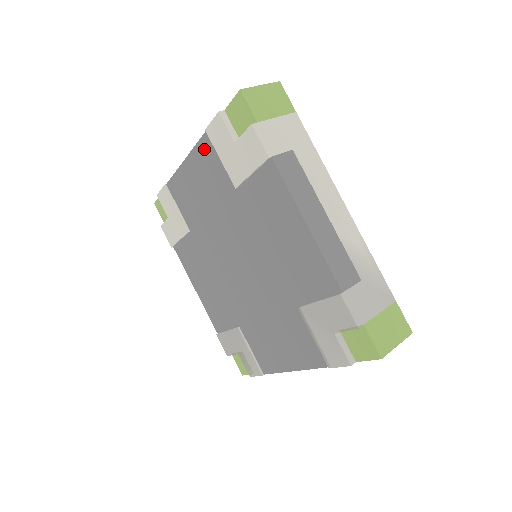
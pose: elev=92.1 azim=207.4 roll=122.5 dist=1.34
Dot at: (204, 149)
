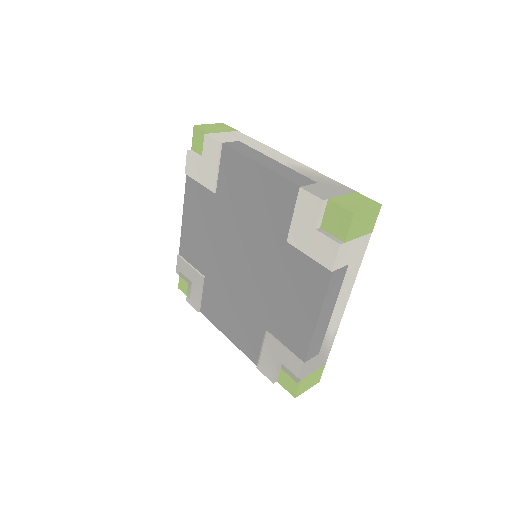
Dot at: (285, 188)
